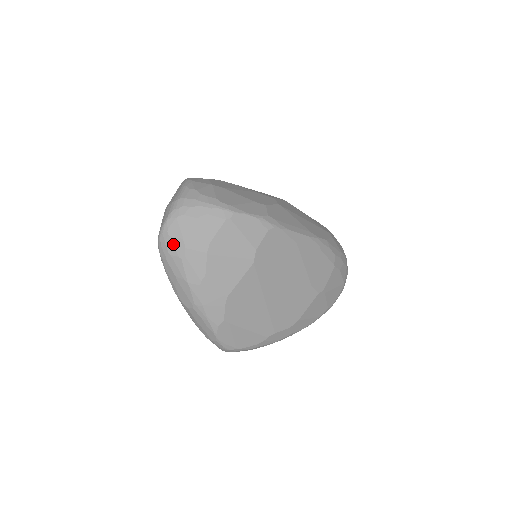
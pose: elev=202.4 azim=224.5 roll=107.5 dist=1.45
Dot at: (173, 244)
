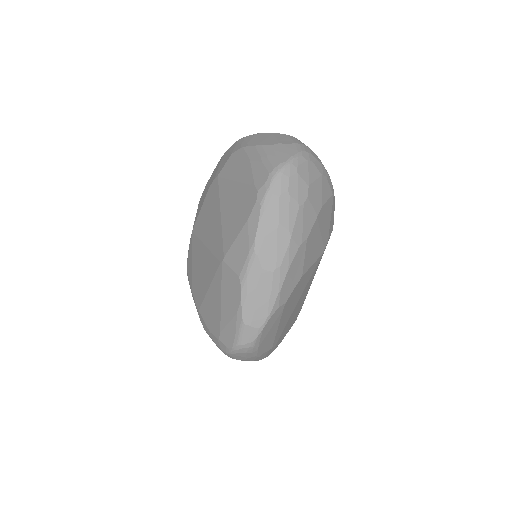
Dot at: (298, 185)
